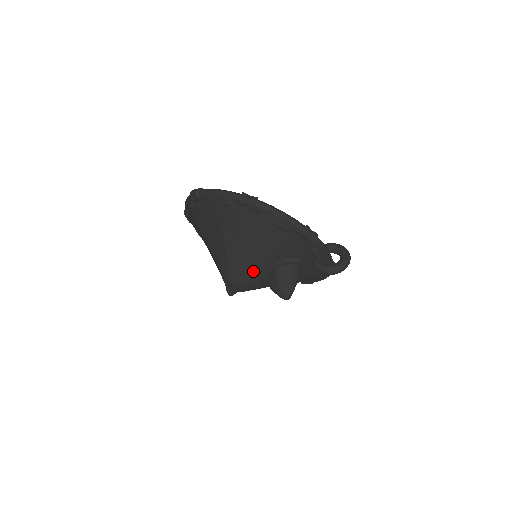
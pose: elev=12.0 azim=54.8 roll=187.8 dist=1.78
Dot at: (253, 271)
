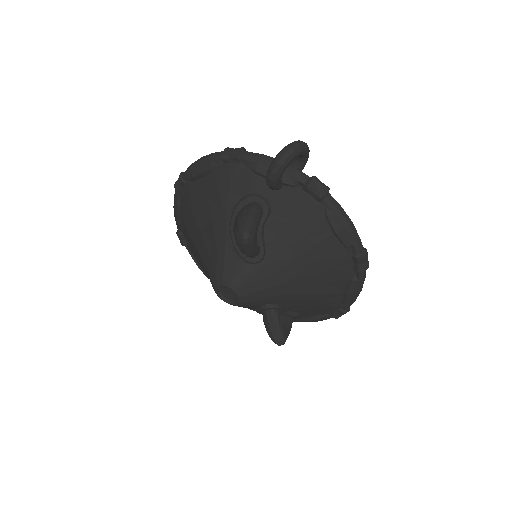
Dot at: (221, 250)
